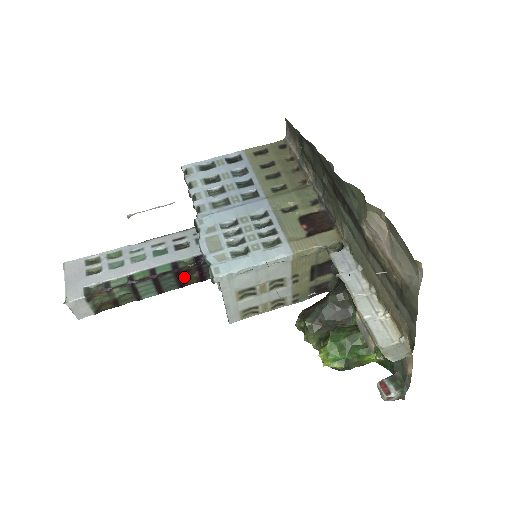
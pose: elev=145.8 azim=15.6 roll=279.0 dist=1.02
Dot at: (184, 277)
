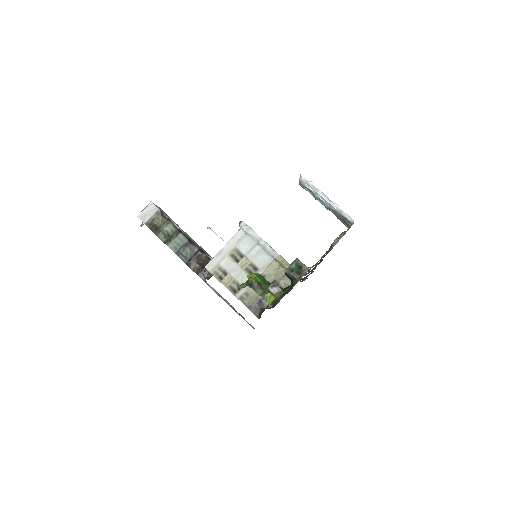
Dot at: (197, 261)
